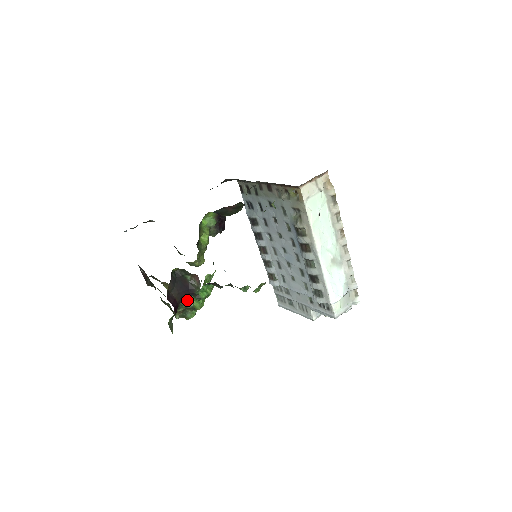
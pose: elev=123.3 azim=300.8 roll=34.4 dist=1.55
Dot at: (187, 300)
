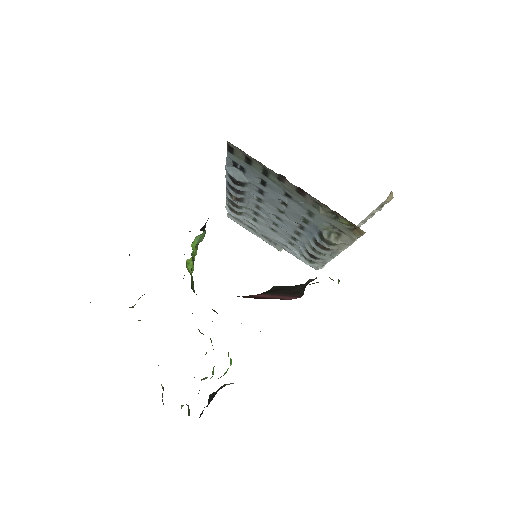
Dot at: occluded
